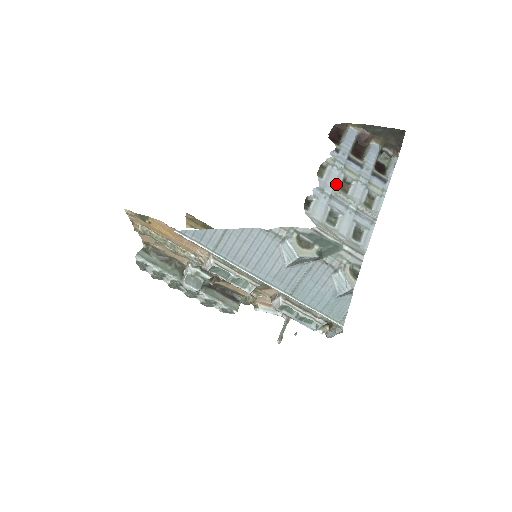
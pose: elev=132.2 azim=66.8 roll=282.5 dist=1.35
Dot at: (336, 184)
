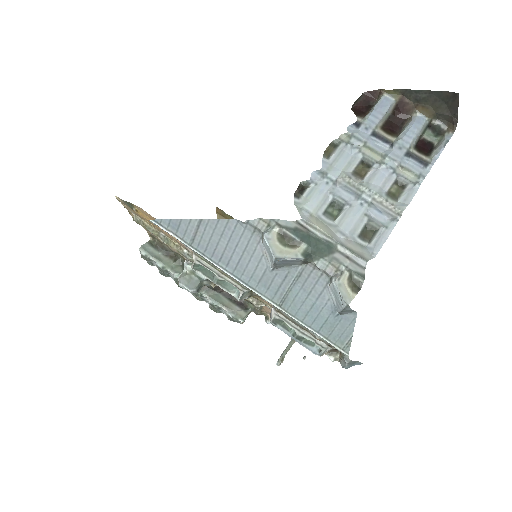
Dot at: (347, 167)
